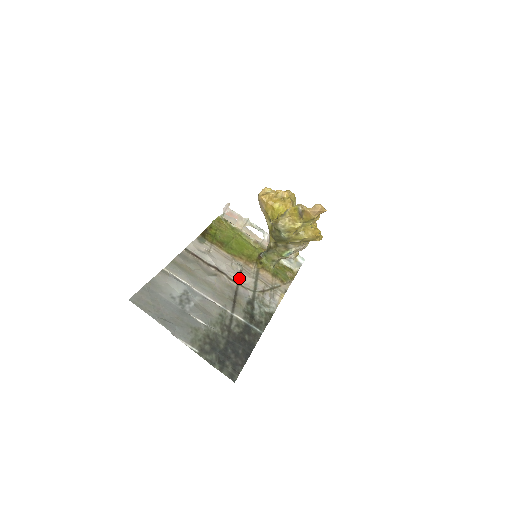
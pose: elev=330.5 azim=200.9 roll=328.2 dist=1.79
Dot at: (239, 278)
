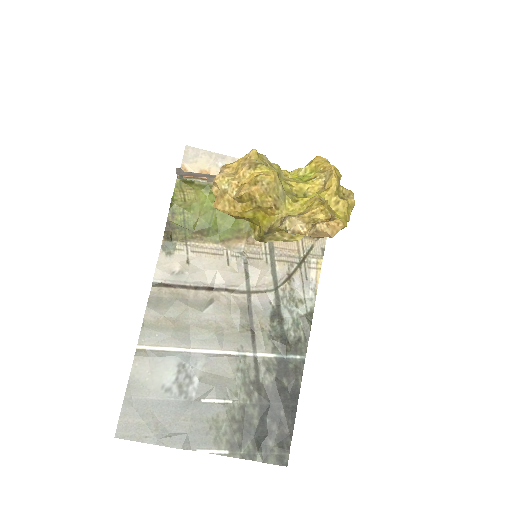
Dot at: (247, 281)
